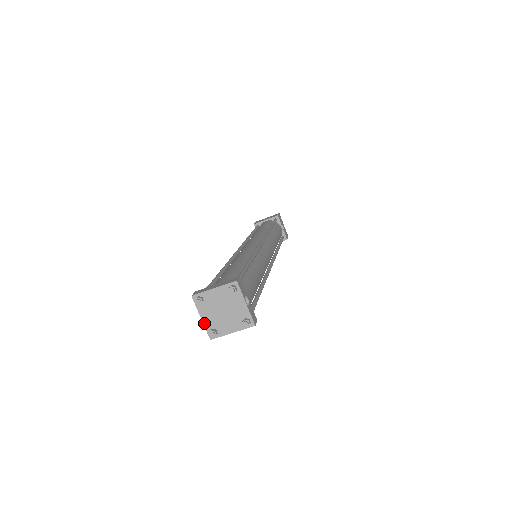
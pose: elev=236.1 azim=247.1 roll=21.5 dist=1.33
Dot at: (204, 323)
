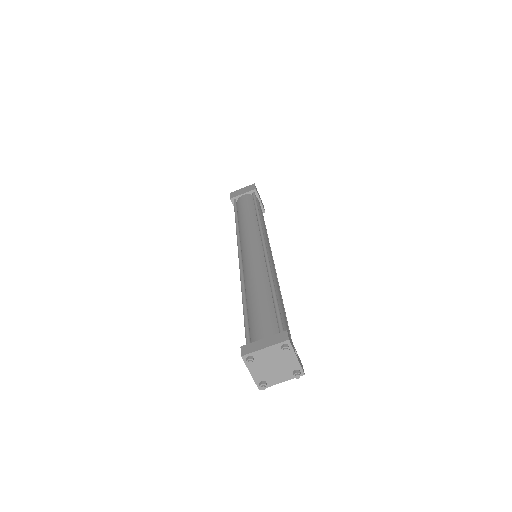
Dot at: (253, 377)
